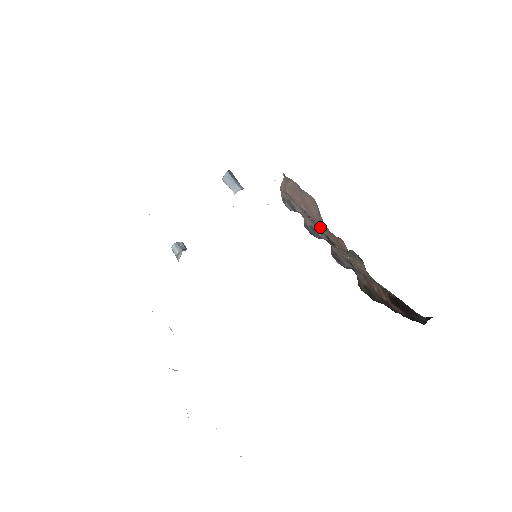
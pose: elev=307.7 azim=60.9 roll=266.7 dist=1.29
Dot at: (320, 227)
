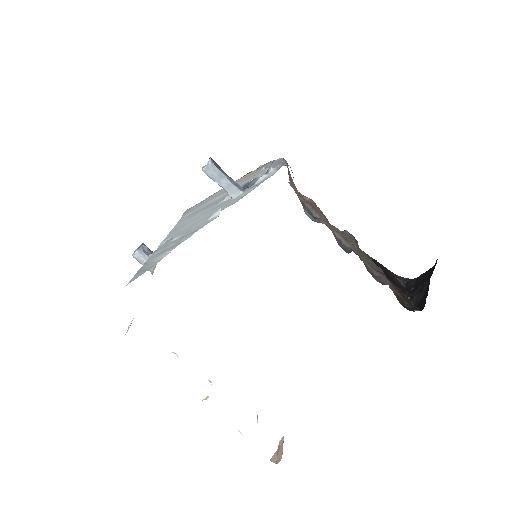
Dot at: (324, 218)
